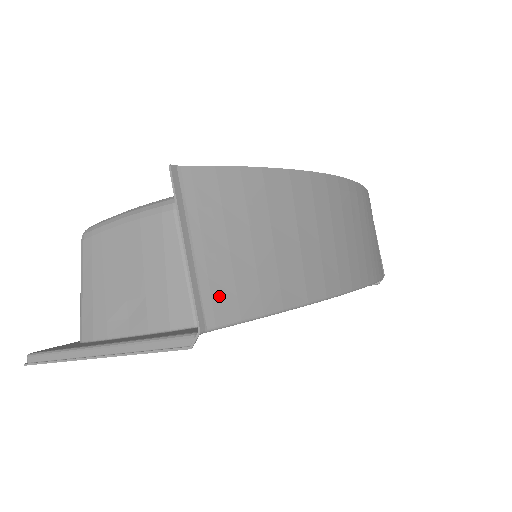
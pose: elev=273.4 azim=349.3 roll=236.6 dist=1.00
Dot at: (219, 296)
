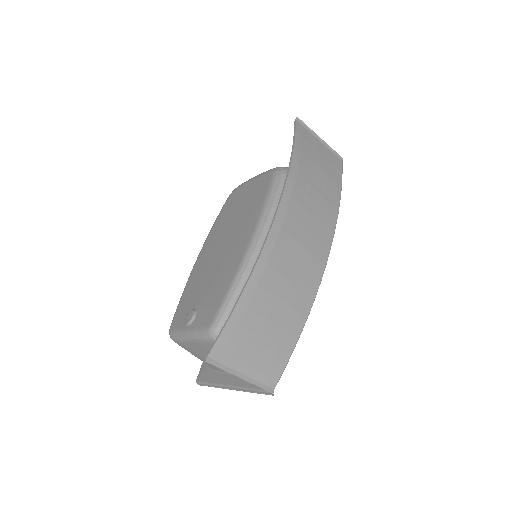
Dot at: (268, 374)
